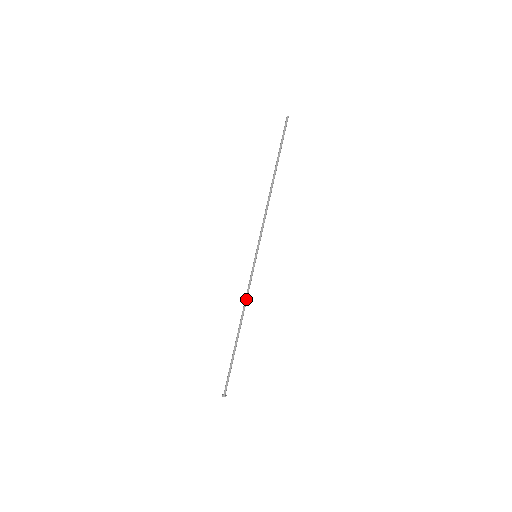
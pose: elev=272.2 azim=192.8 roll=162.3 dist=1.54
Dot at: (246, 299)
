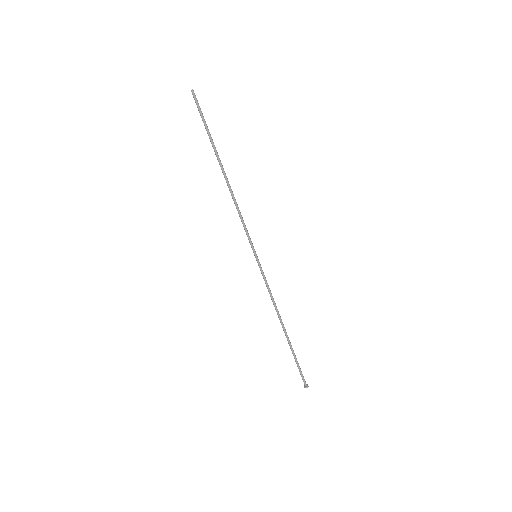
Dot at: (272, 300)
